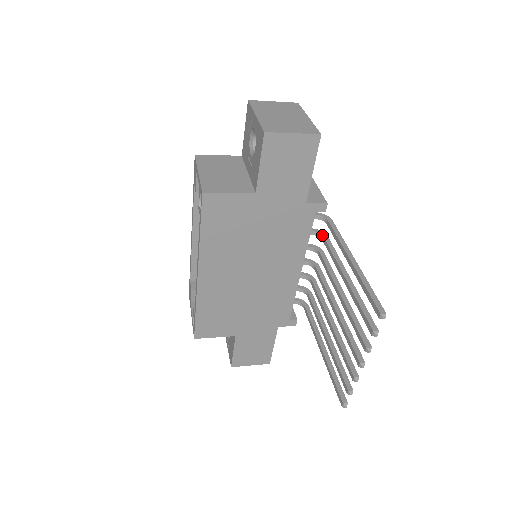
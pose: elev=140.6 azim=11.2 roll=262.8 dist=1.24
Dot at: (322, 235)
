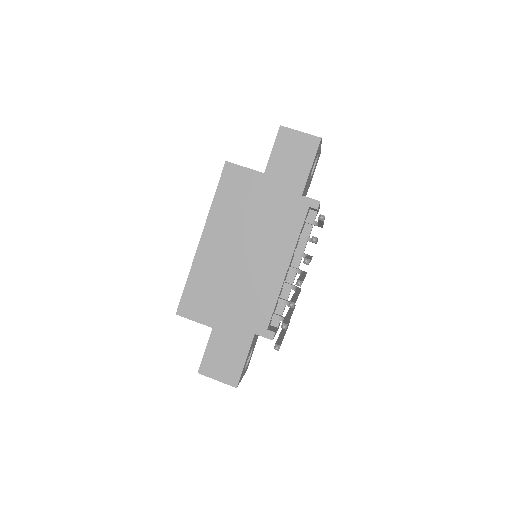
Dot at: occluded
